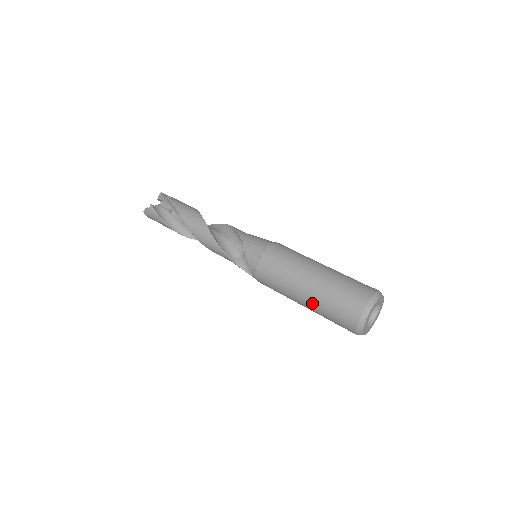
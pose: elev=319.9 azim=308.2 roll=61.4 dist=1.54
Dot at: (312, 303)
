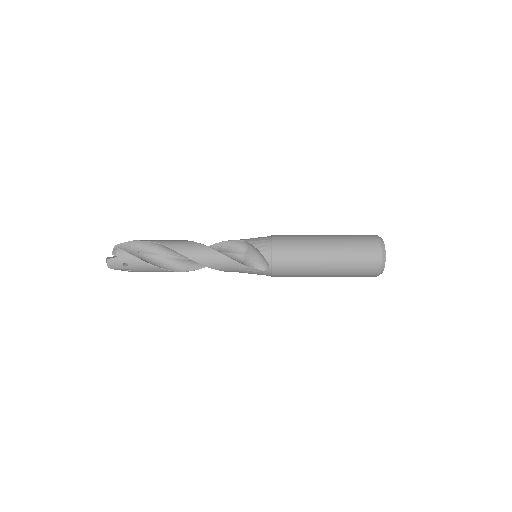
Dot at: (337, 257)
